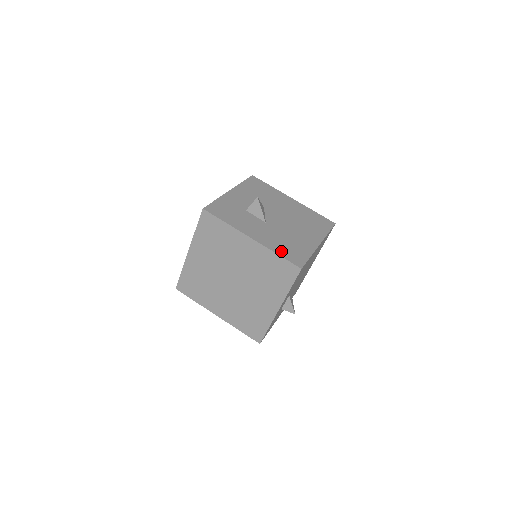
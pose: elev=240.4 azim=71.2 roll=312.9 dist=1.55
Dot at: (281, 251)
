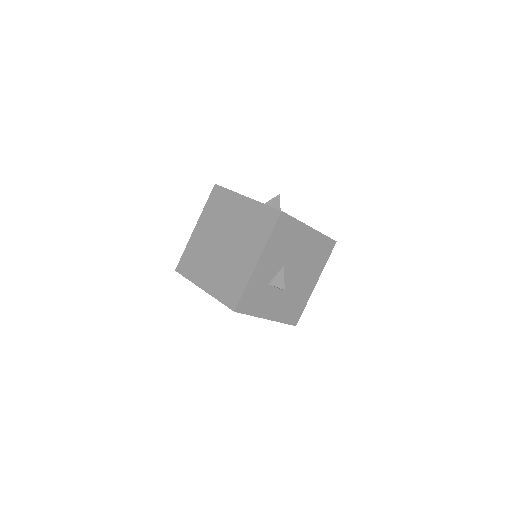
Dot at: (286, 318)
